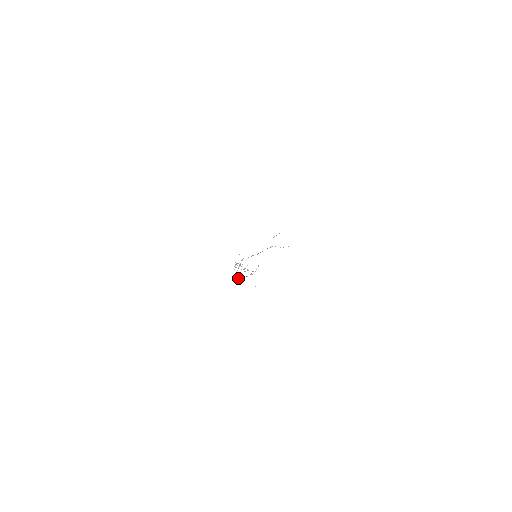
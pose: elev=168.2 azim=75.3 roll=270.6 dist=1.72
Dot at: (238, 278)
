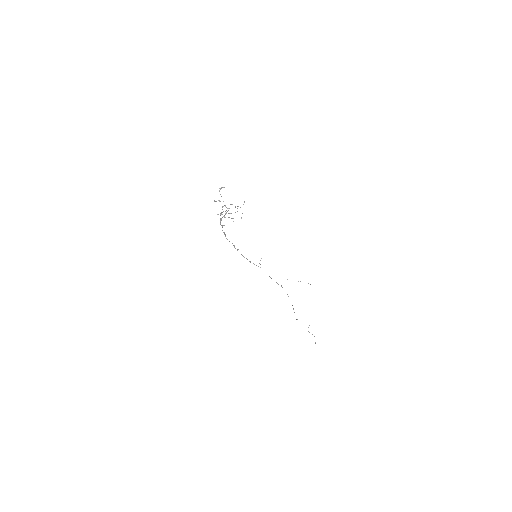
Dot at: occluded
